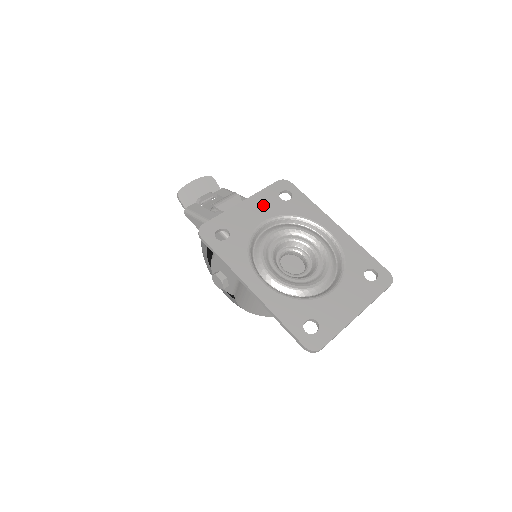
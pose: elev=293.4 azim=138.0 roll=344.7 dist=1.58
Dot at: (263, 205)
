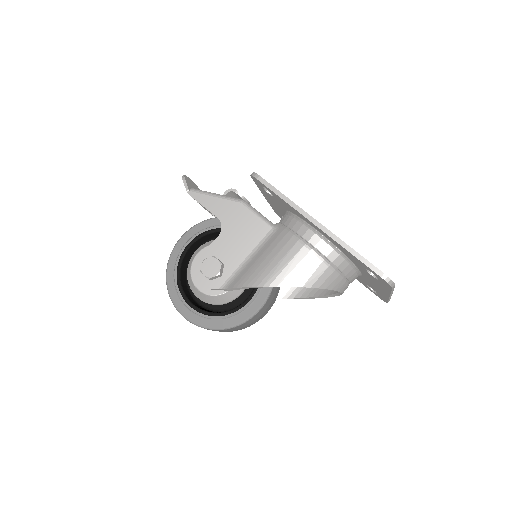
Dot at: occluded
